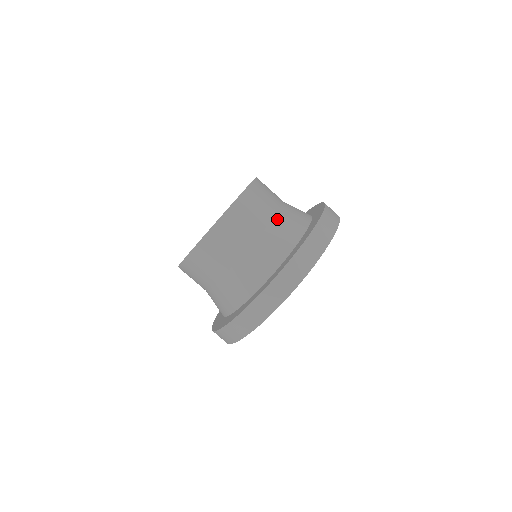
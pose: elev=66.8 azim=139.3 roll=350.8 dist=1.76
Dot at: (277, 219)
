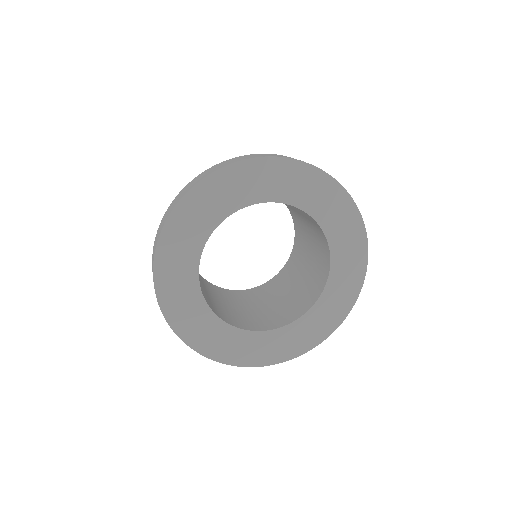
Dot at: occluded
